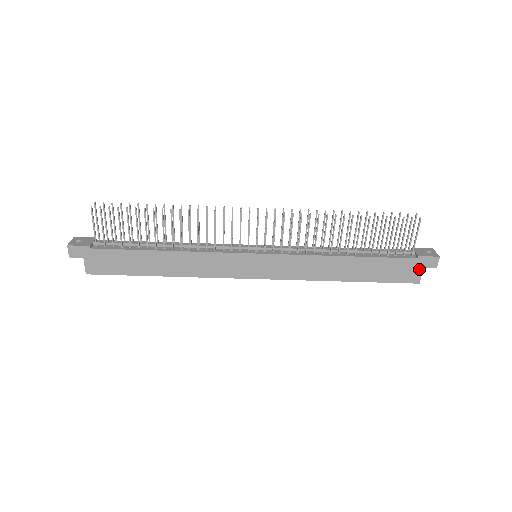
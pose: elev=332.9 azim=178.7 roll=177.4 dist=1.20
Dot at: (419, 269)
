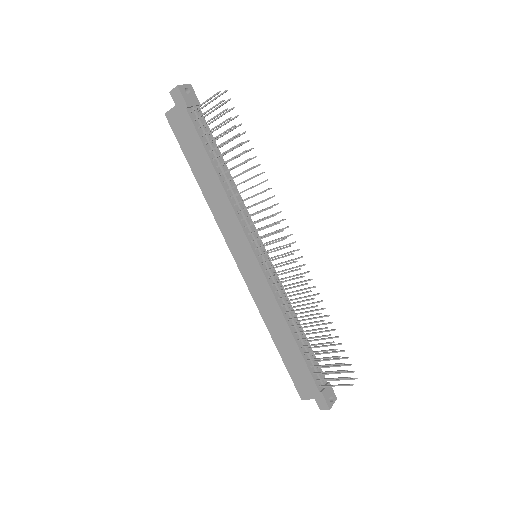
Dot at: (312, 396)
